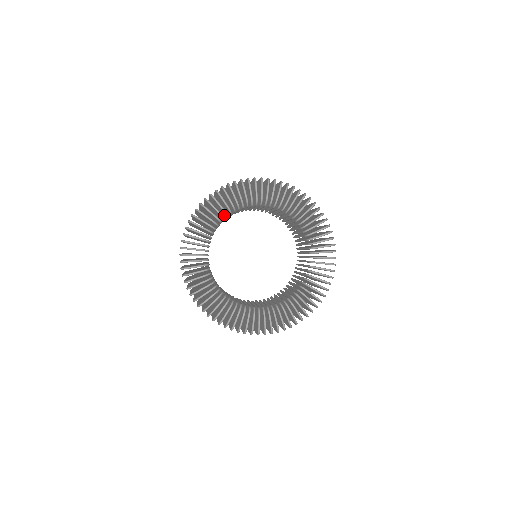
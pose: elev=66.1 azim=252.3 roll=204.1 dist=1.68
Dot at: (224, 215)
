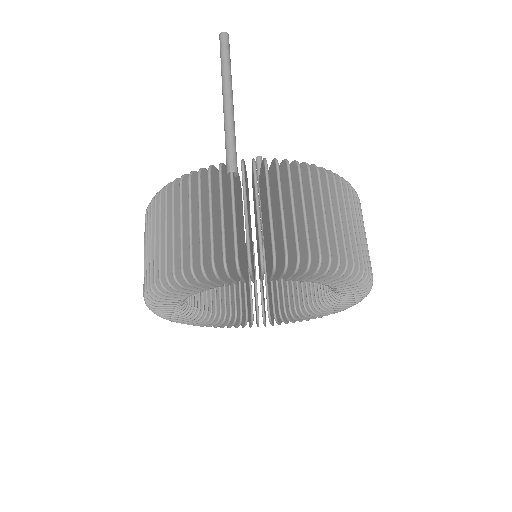
Dot at: occluded
